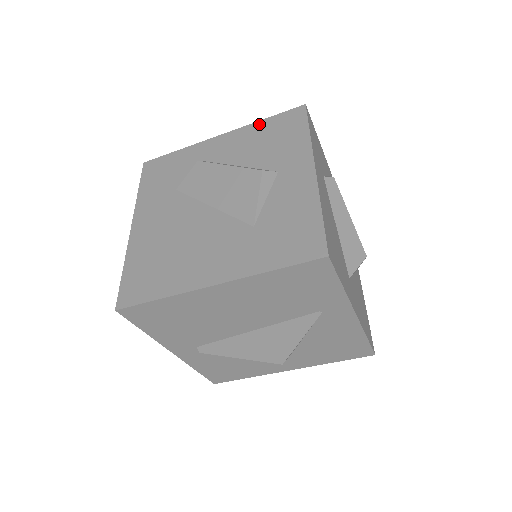
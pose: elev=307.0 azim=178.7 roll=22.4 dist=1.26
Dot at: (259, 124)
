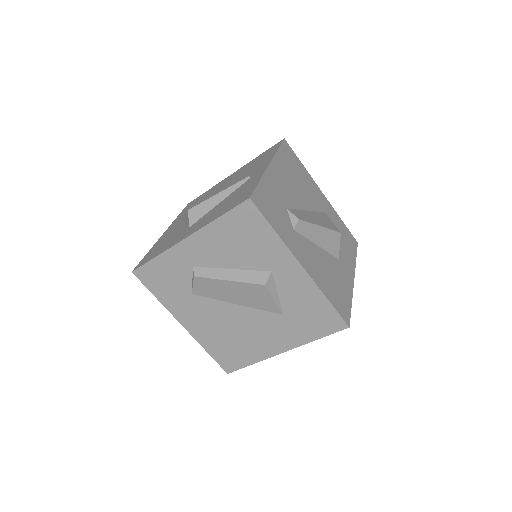
Dot at: (217, 225)
